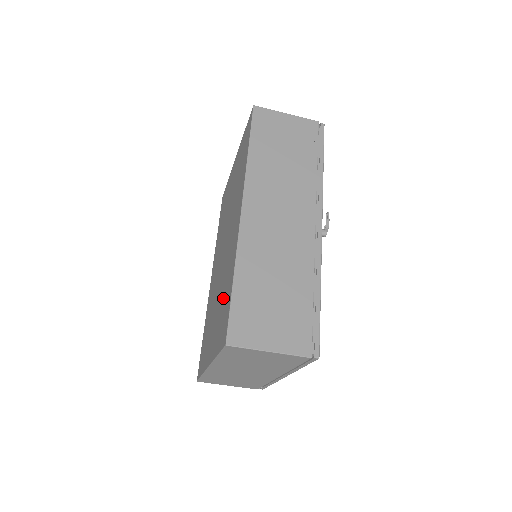
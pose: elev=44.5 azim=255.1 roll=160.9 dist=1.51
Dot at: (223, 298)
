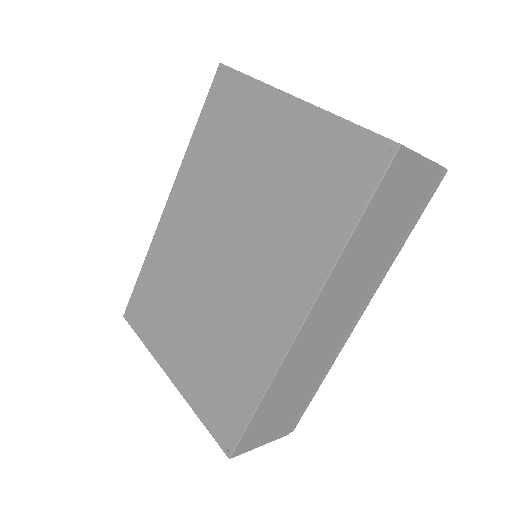
Dot at: (223, 365)
